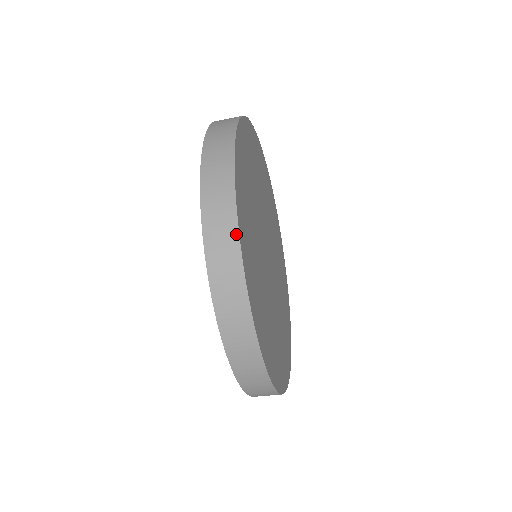
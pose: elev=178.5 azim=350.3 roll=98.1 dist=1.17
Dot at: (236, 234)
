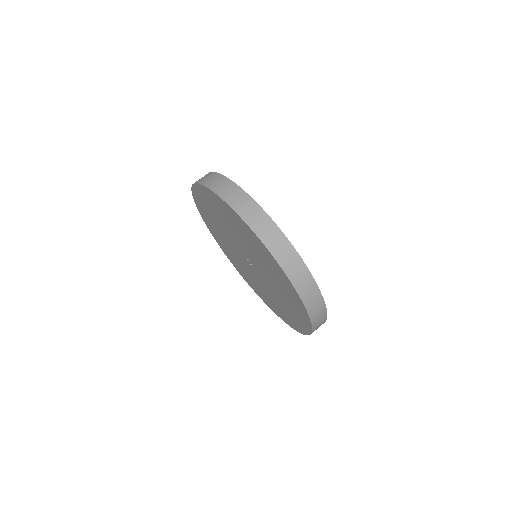
Dot at: (310, 274)
